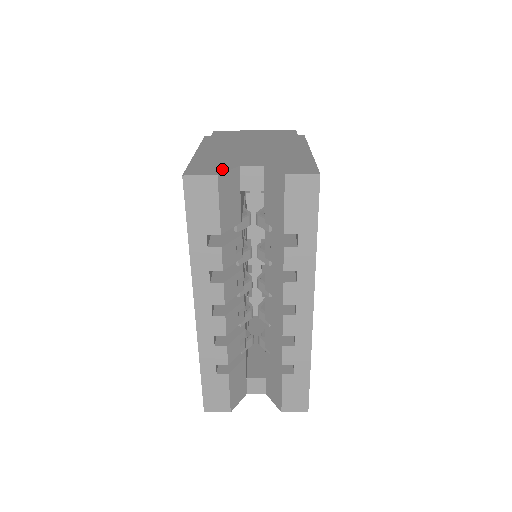
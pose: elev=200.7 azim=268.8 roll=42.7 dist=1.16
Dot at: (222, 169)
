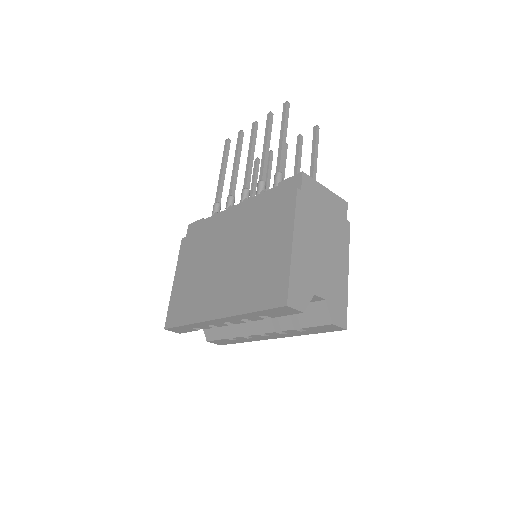
Dot at: (306, 299)
